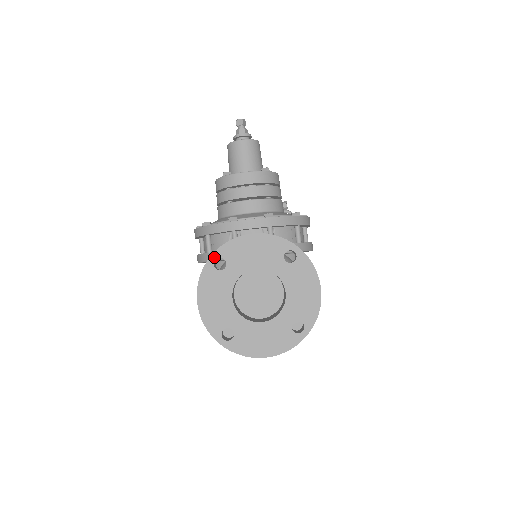
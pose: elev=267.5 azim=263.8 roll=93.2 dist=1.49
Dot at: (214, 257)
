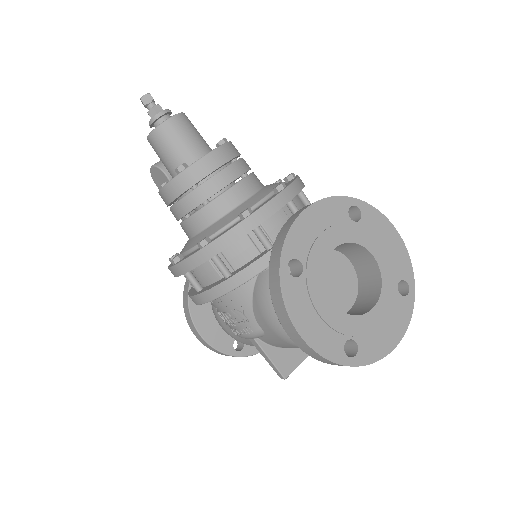
Dot at: (284, 263)
